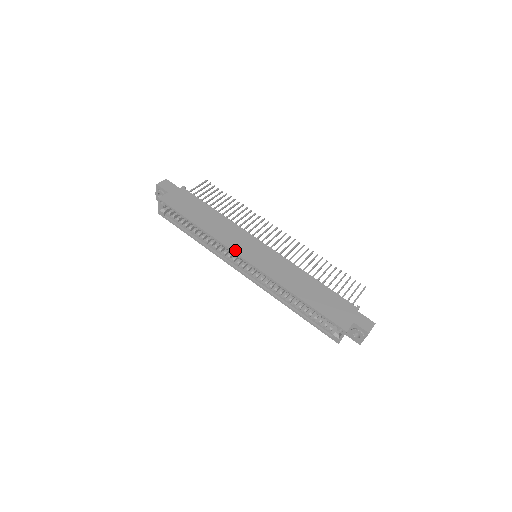
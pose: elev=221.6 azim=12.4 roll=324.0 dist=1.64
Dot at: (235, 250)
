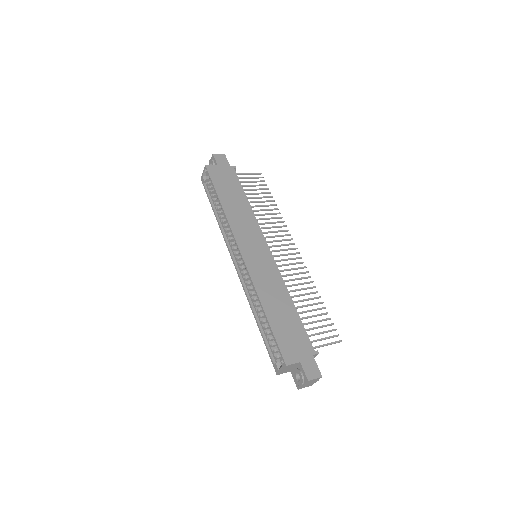
Dot at: (237, 239)
